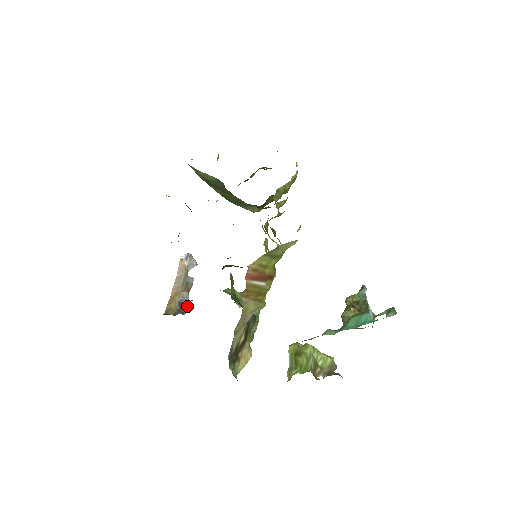
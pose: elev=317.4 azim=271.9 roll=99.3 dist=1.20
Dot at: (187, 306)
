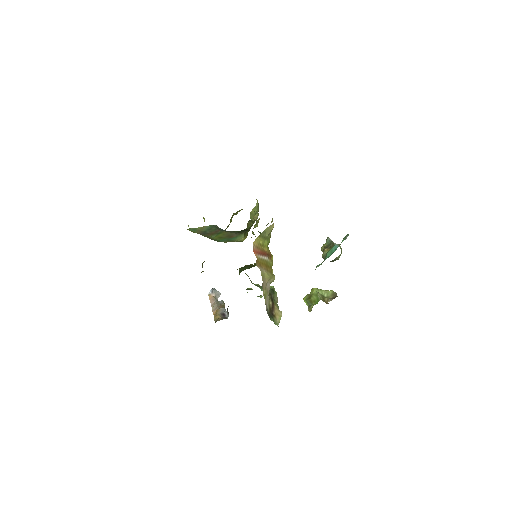
Dot at: (227, 311)
